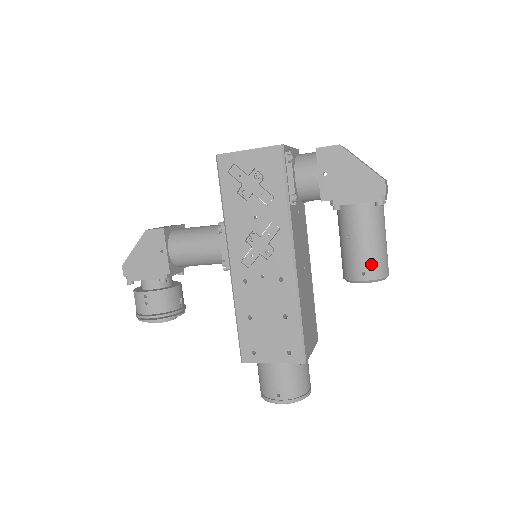
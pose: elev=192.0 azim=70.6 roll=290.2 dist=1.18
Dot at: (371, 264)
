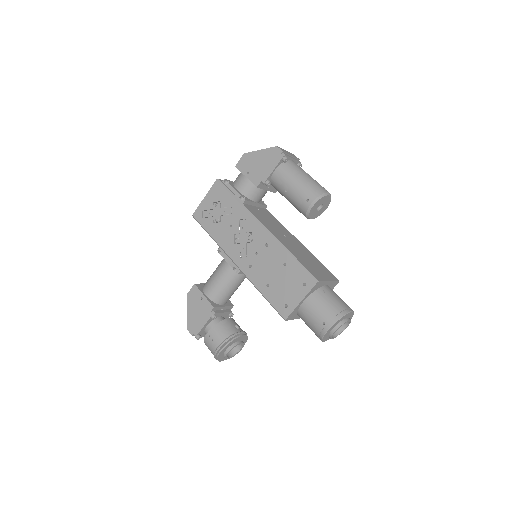
Dot at: (307, 192)
